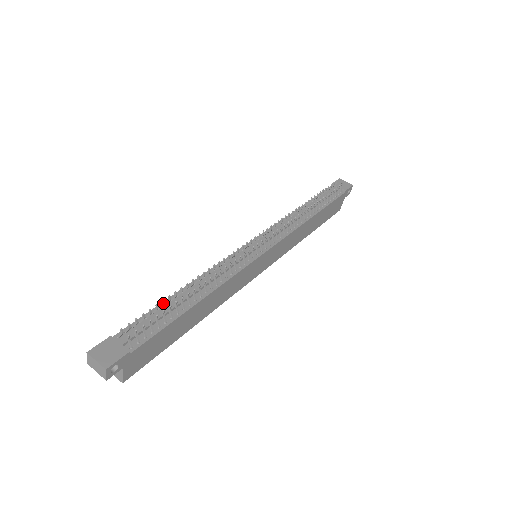
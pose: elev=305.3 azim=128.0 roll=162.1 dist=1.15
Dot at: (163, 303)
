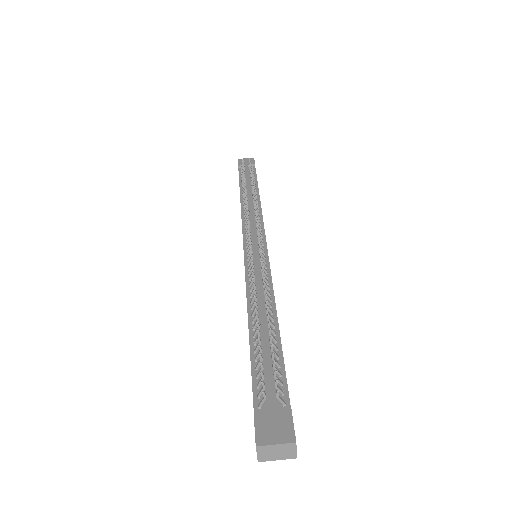
Dot at: (260, 341)
